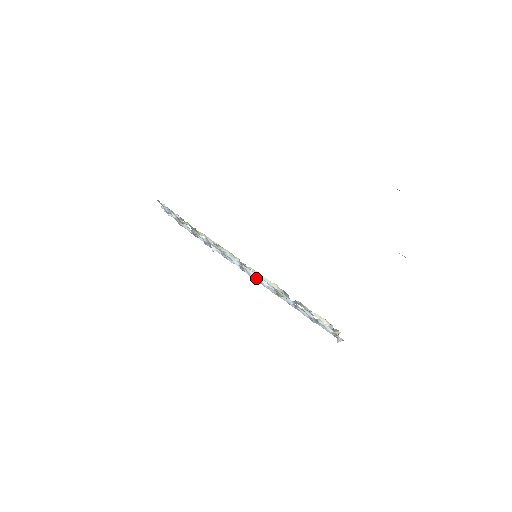
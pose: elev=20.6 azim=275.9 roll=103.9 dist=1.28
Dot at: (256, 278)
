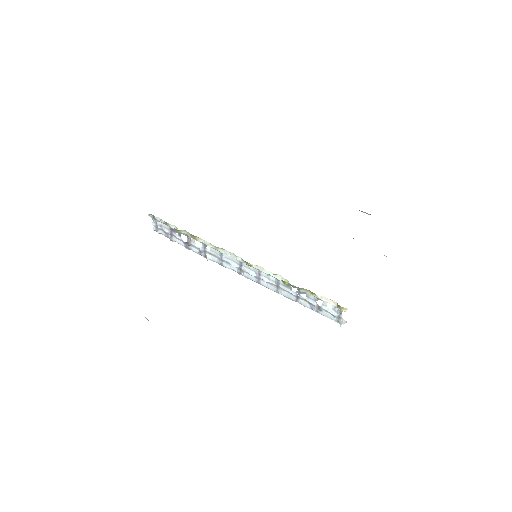
Dot at: (255, 278)
